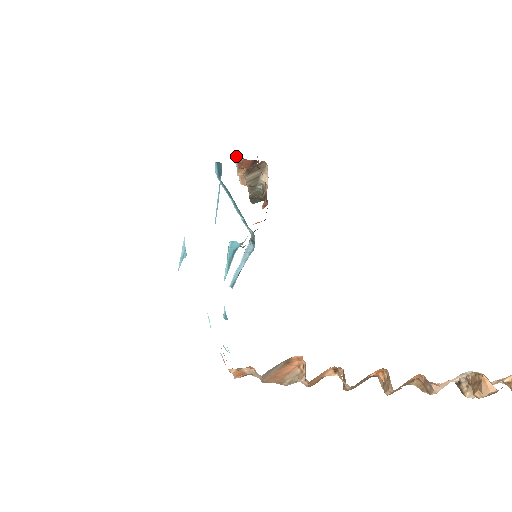
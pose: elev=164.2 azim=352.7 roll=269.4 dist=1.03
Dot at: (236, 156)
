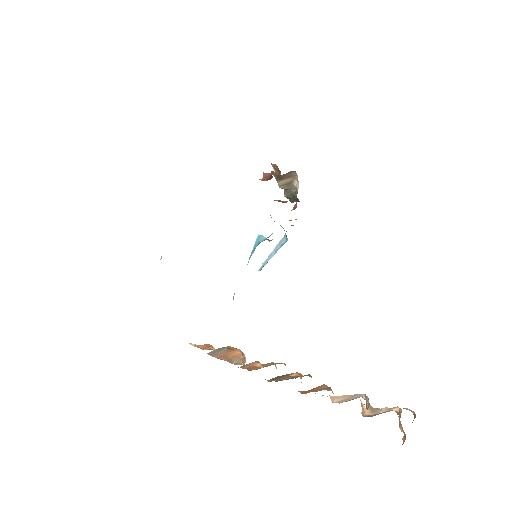
Dot at: occluded
